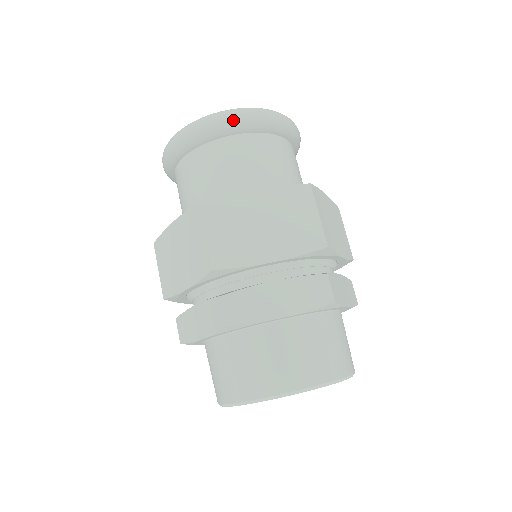
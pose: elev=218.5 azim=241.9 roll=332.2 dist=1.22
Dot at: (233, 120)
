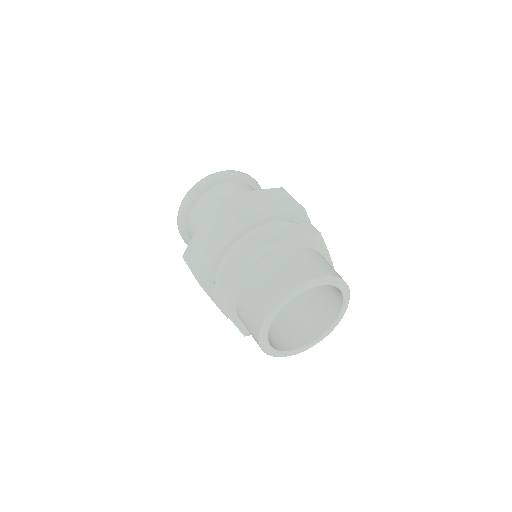
Dot at: (185, 203)
